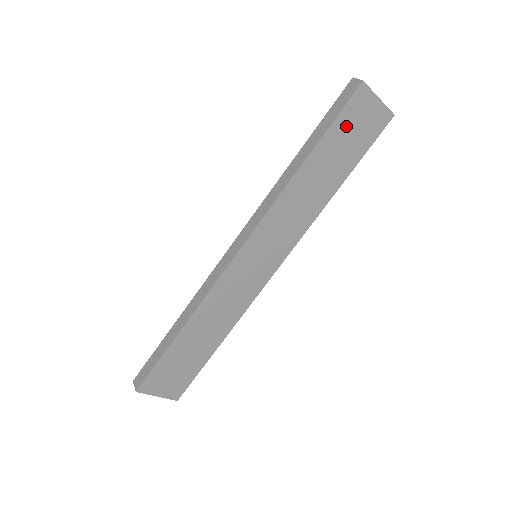
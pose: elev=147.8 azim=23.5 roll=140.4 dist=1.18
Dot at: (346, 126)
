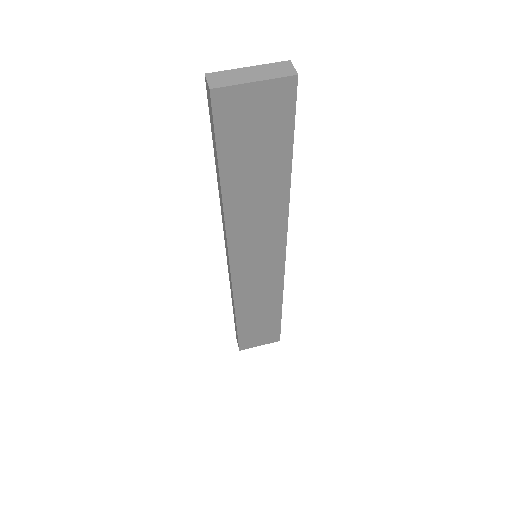
Dot at: (238, 136)
